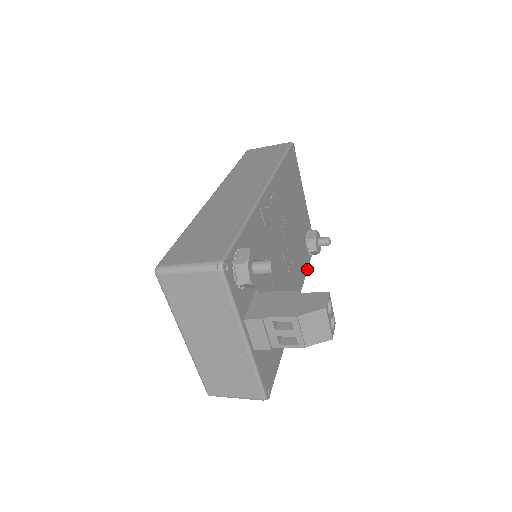
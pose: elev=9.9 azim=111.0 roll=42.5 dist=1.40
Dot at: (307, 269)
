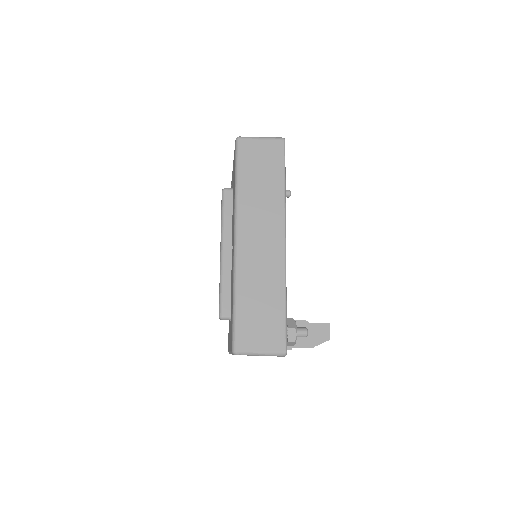
Dot at: occluded
